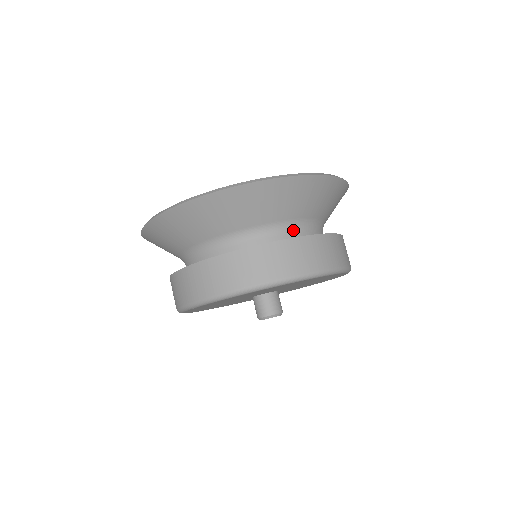
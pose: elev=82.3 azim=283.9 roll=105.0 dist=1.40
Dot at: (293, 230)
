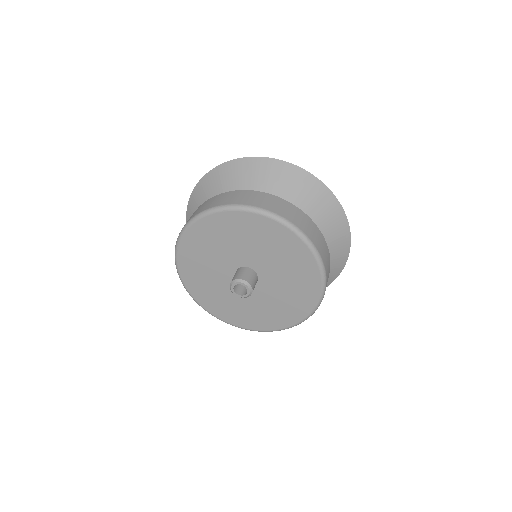
Dot at: occluded
